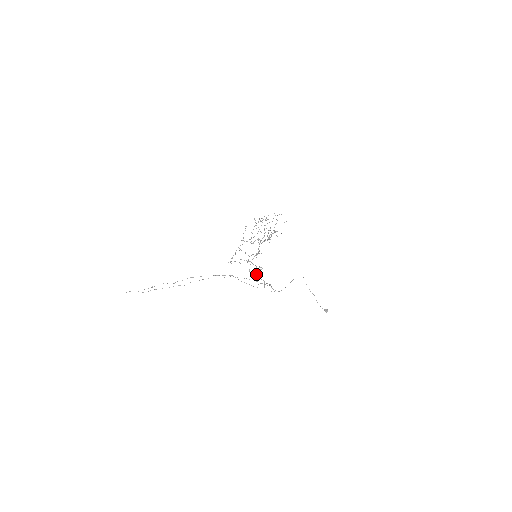
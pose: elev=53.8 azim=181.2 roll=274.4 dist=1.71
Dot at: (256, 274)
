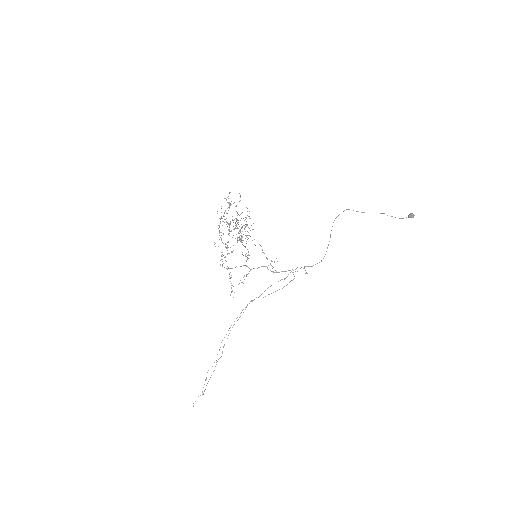
Dot at: occluded
